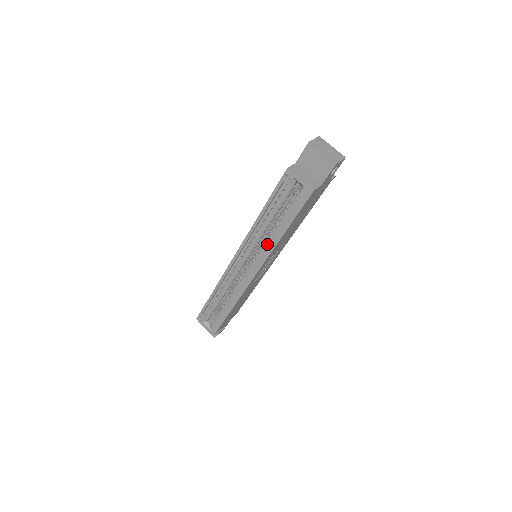
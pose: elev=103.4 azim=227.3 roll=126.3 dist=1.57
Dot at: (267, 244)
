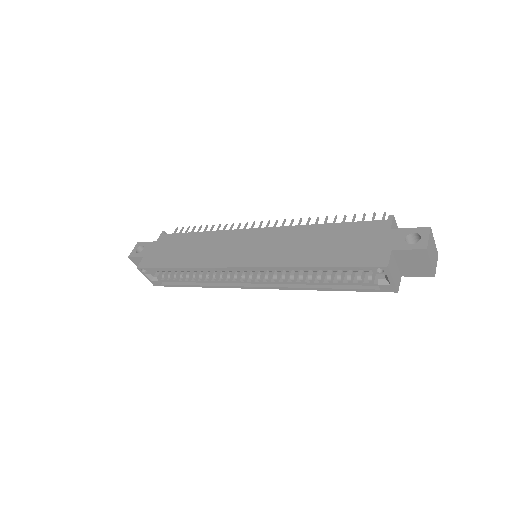
Dot at: (294, 280)
